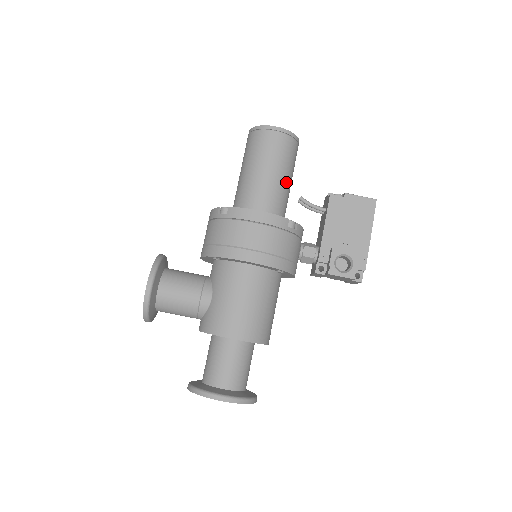
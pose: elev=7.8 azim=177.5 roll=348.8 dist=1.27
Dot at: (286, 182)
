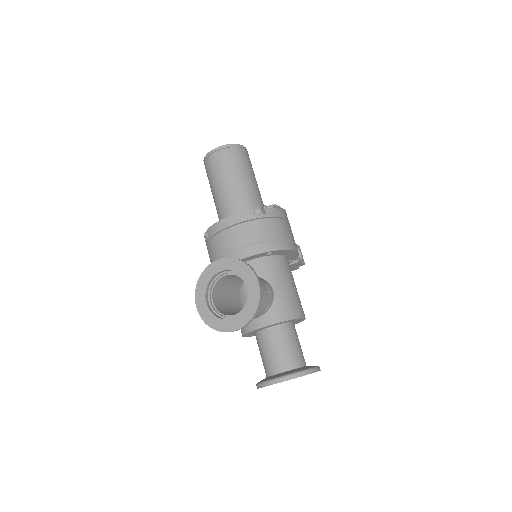
Dot at: occluded
